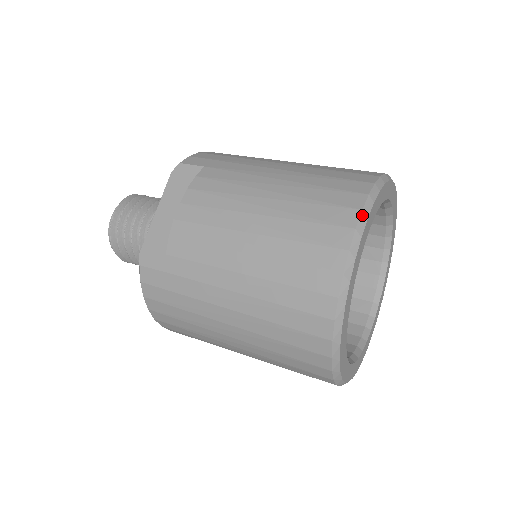
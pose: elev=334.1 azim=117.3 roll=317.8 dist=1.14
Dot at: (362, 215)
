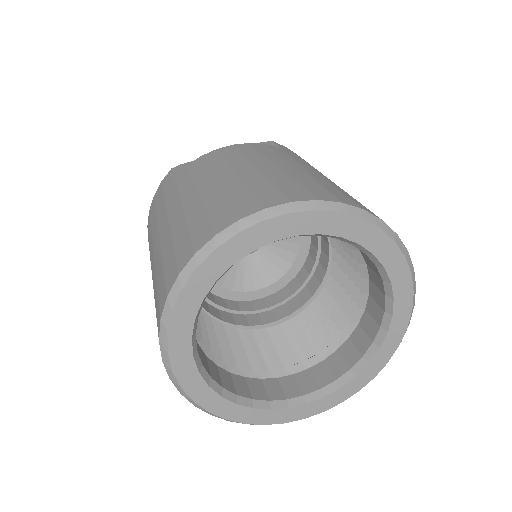
Dot at: (313, 202)
